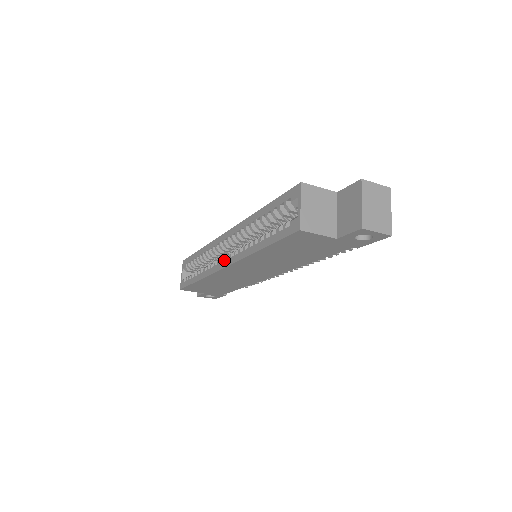
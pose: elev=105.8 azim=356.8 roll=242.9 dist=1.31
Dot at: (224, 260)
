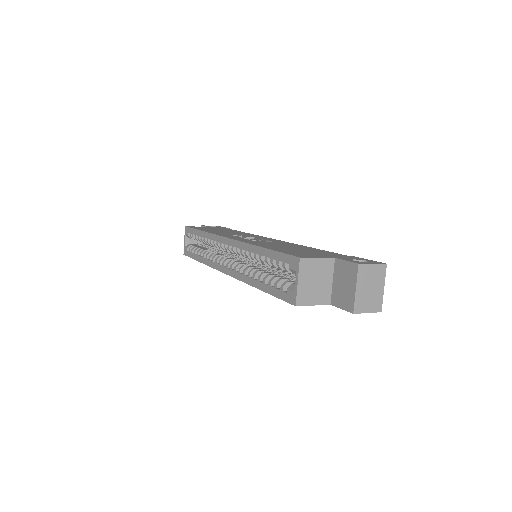
Dot at: (225, 264)
